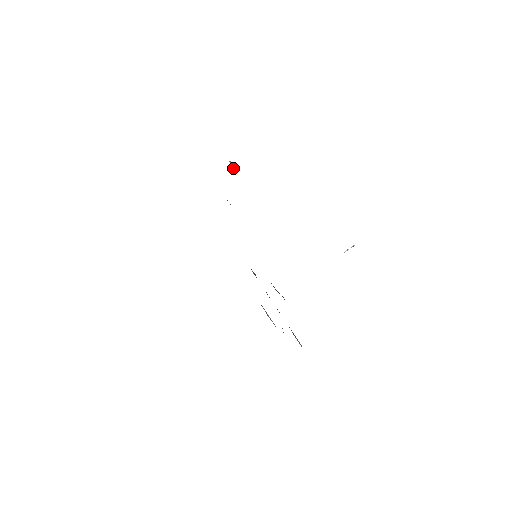
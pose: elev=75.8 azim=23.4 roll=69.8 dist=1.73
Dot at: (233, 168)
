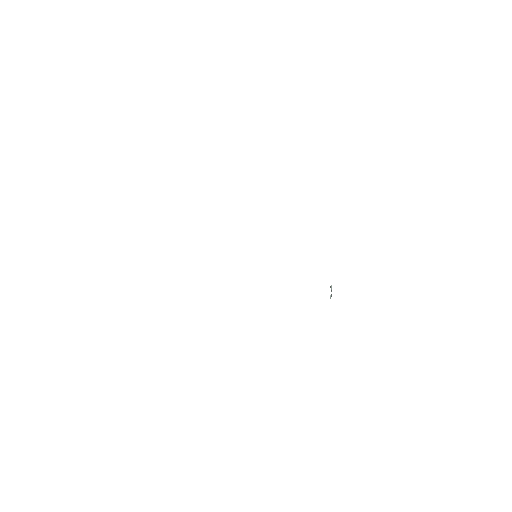
Dot at: occluded
